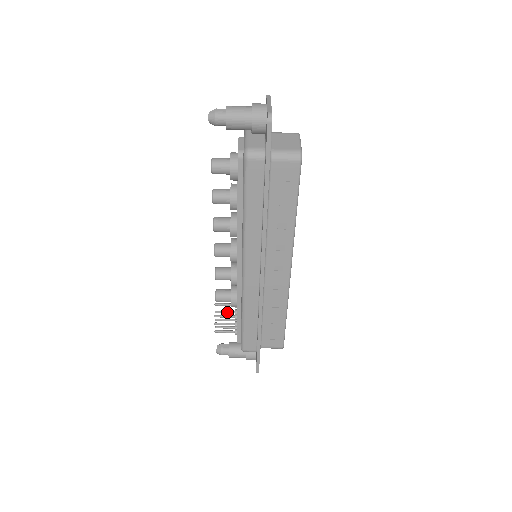
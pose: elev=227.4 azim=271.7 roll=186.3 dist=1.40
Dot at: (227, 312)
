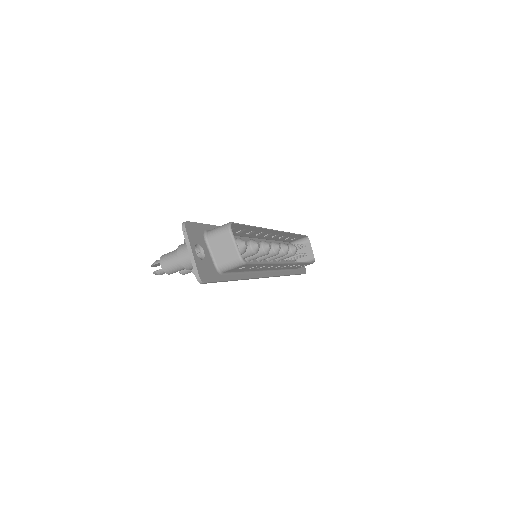
Dot at: occluded
